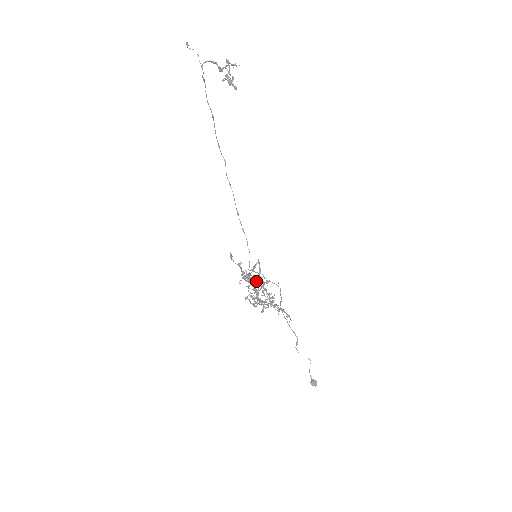
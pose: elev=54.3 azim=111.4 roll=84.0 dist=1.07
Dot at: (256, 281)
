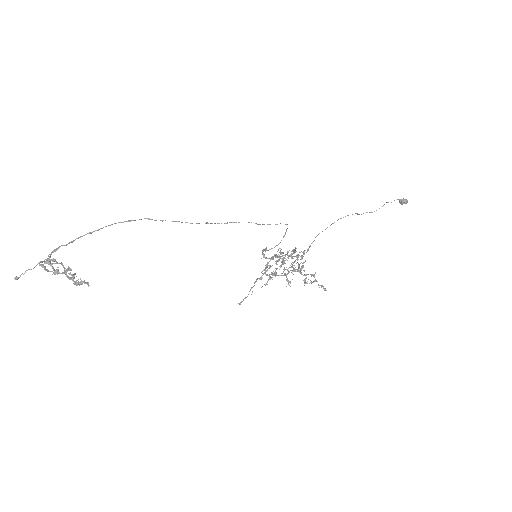
Dot at: (275, 276)
